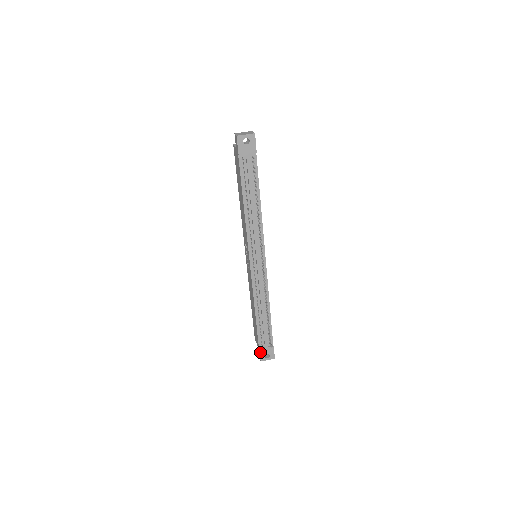
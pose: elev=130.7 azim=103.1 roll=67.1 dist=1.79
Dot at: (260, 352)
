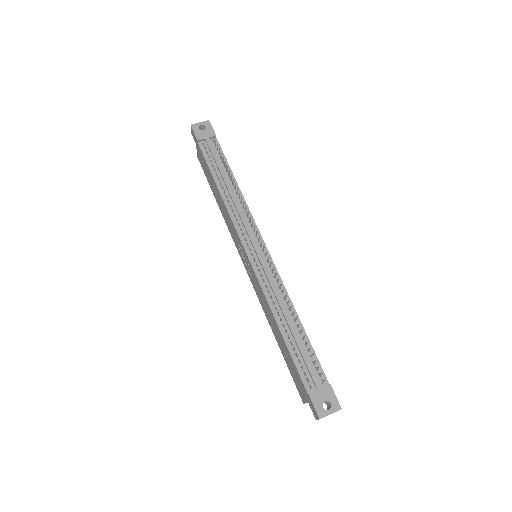
Dot at: (311, 399)
